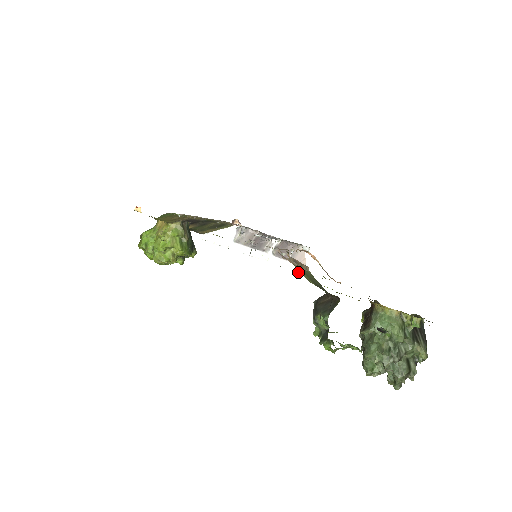
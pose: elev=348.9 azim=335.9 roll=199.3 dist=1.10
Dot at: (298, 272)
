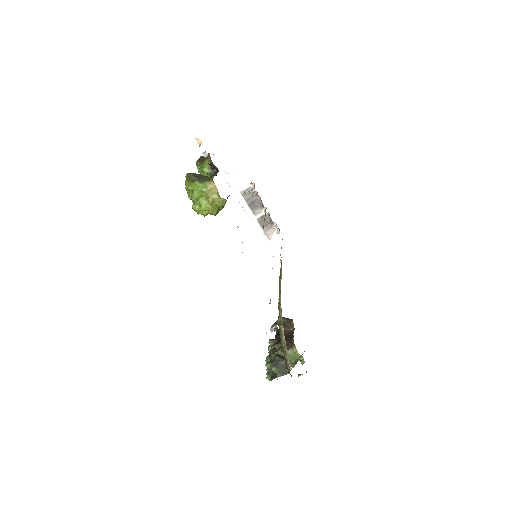
Dot at: (263, 240)
